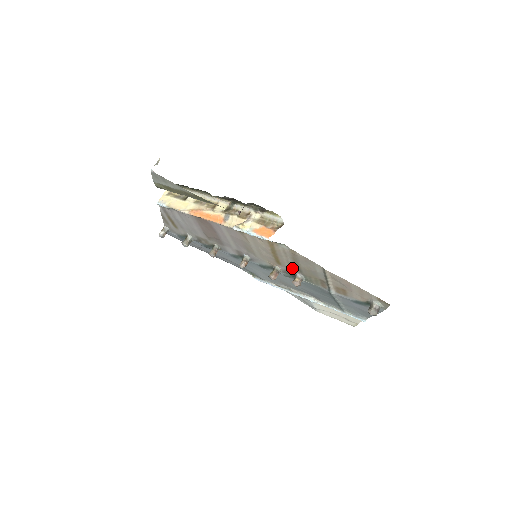
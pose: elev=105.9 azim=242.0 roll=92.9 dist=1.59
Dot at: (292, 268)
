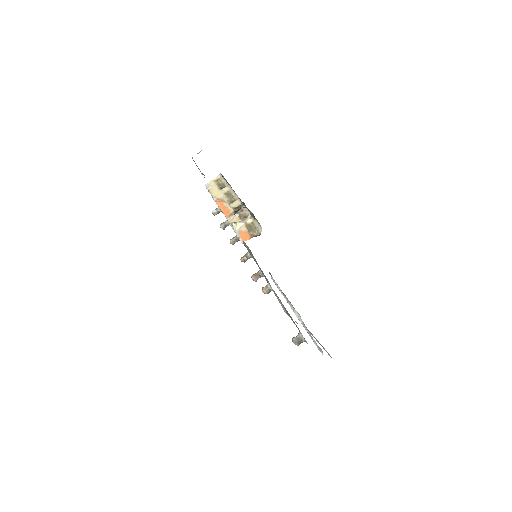
Dot at: occluded
